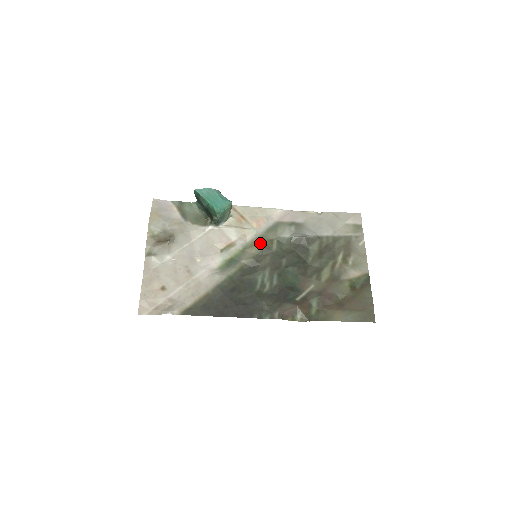
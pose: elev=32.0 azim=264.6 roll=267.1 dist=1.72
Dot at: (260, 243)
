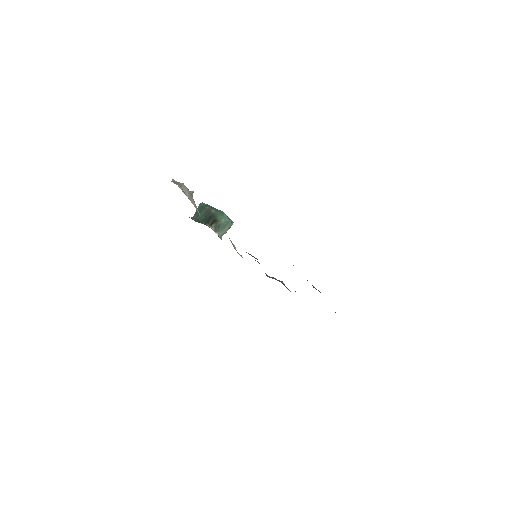
Dot at: occluded
